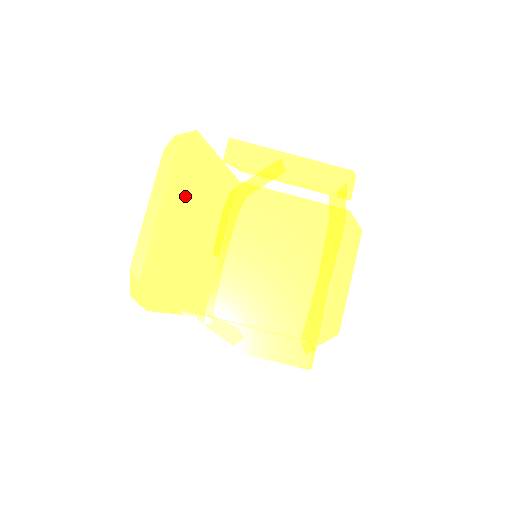
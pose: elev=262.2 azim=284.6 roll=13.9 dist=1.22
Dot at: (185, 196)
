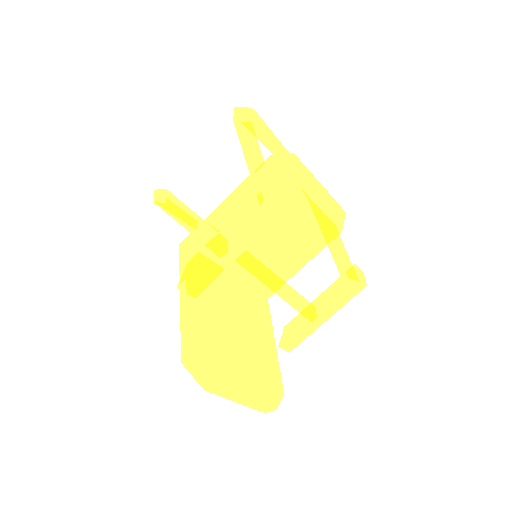
Dot at: (226, 357)
